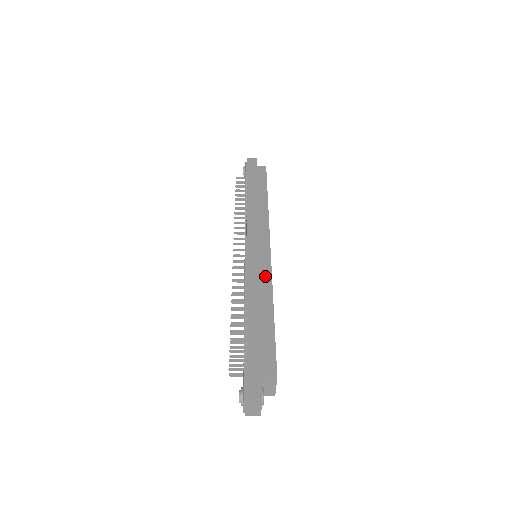
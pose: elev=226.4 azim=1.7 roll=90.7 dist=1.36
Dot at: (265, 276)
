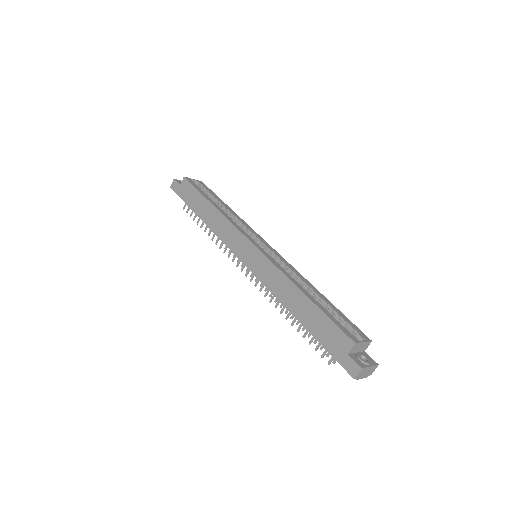
Dot at: (274, 273)
